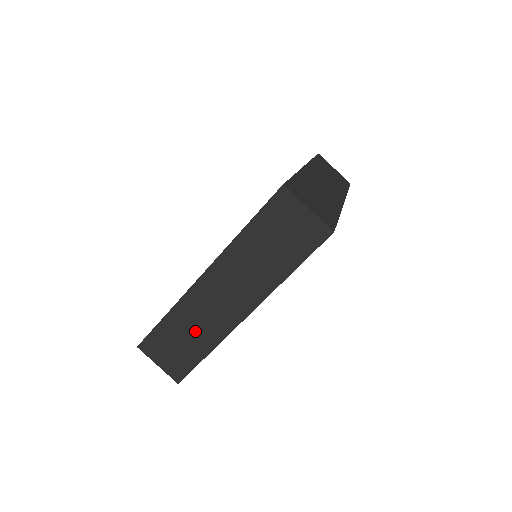
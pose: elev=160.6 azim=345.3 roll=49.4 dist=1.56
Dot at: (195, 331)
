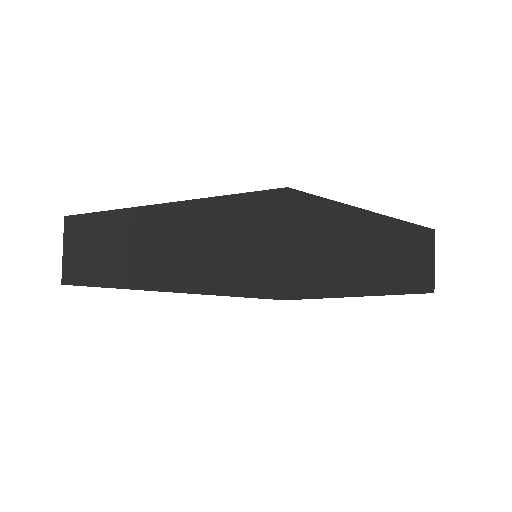
Dot at: (105, 253)
